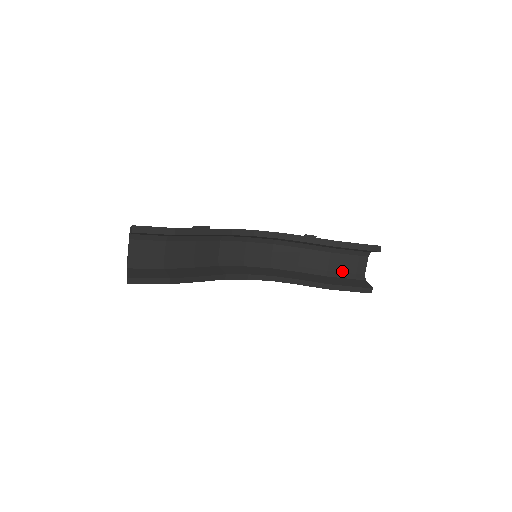
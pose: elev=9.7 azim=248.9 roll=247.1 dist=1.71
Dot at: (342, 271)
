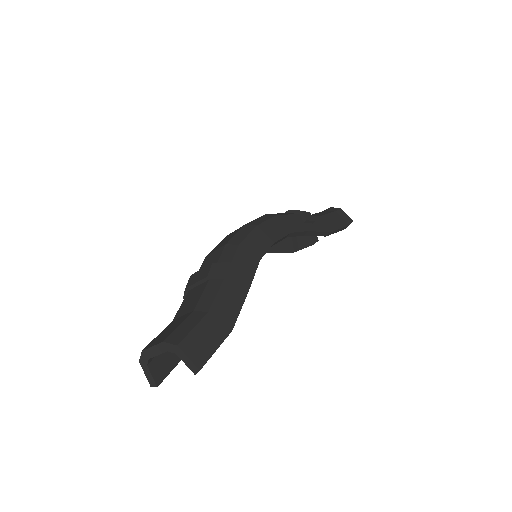
Dot at: occluded
